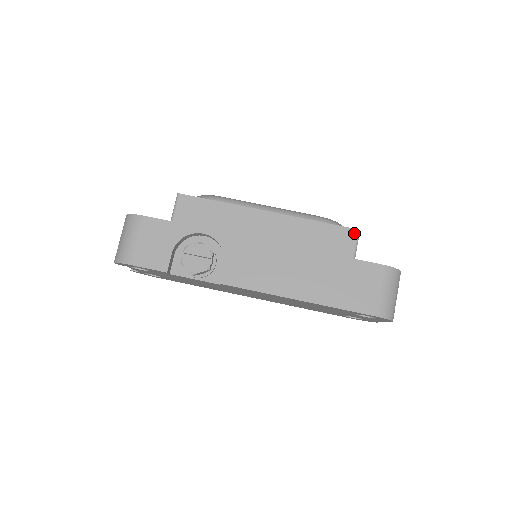
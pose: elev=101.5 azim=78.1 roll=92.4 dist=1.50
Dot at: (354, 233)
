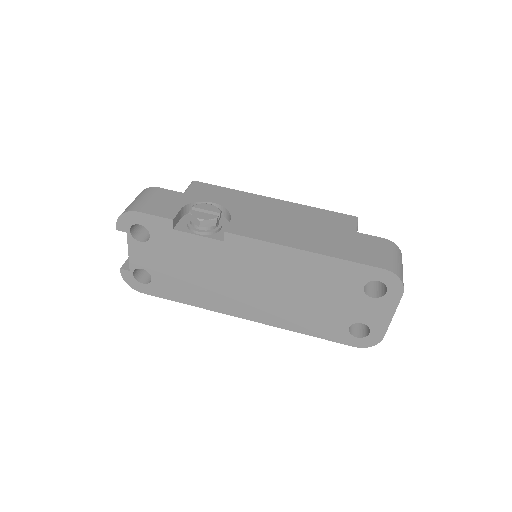
Dot at: (353, 218)
